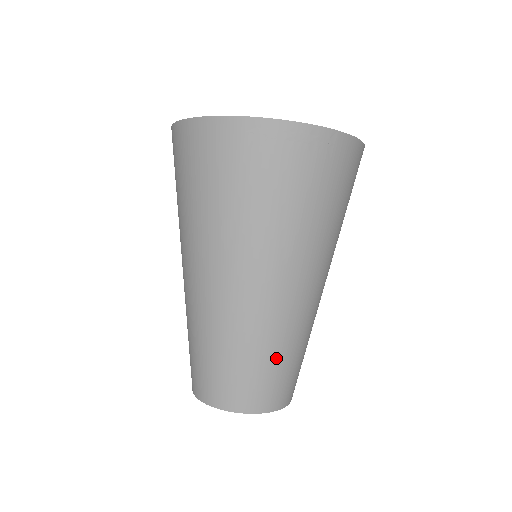
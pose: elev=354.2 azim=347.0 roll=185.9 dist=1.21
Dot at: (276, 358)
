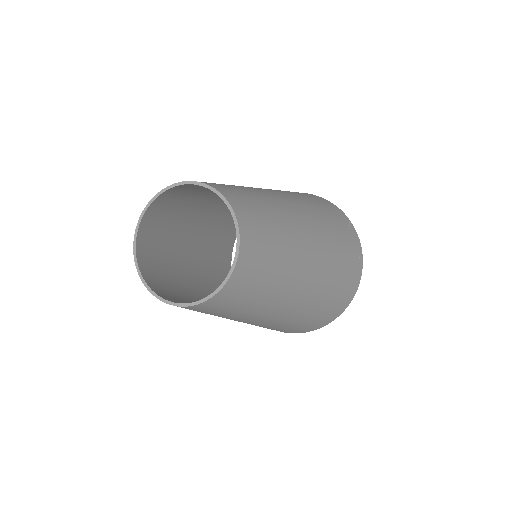
Dot at: (277, 241)
